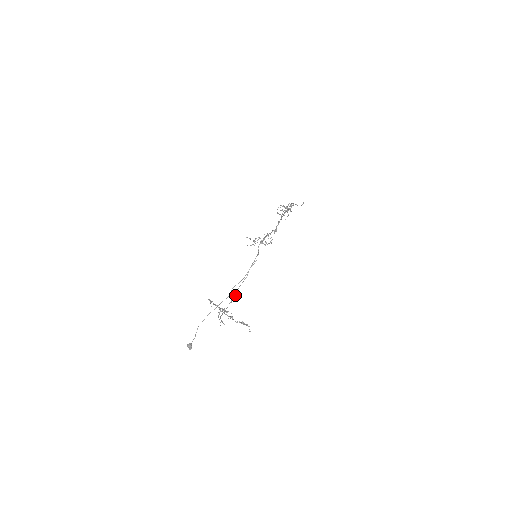
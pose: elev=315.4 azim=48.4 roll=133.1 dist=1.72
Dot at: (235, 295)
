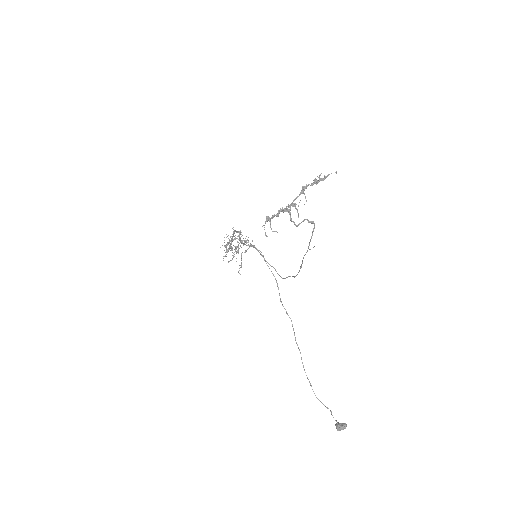
Dot at: occluded
